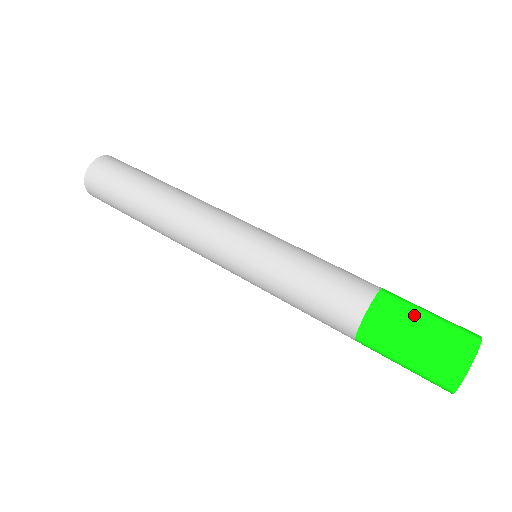
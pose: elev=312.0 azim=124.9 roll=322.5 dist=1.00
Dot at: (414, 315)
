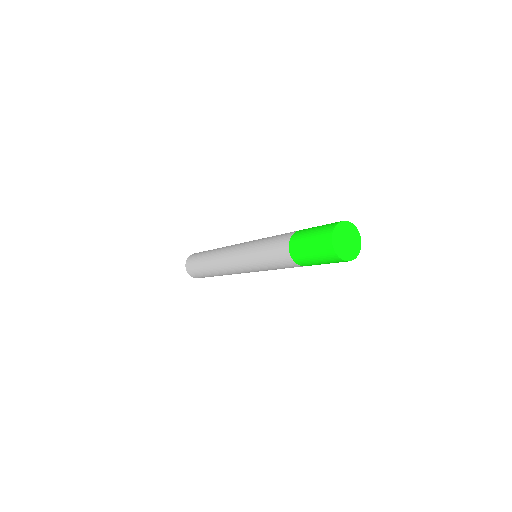
Dot at: (314, 227)
